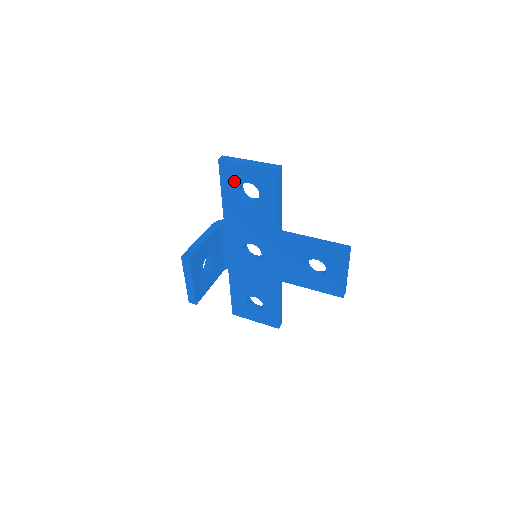
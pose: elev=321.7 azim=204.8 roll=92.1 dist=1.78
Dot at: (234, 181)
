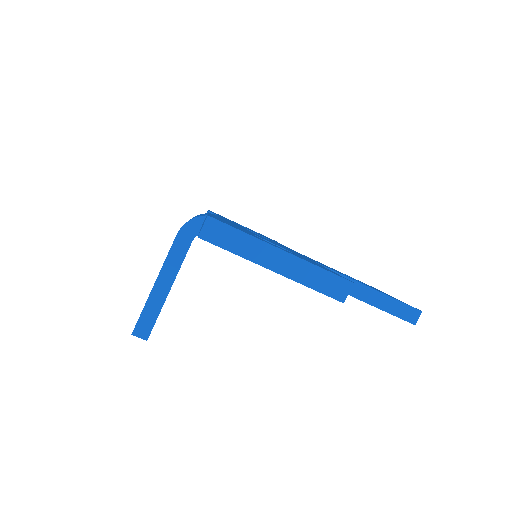
Dot at: occluded
